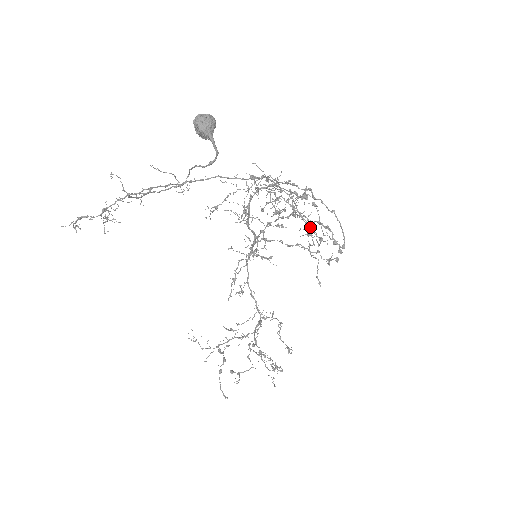
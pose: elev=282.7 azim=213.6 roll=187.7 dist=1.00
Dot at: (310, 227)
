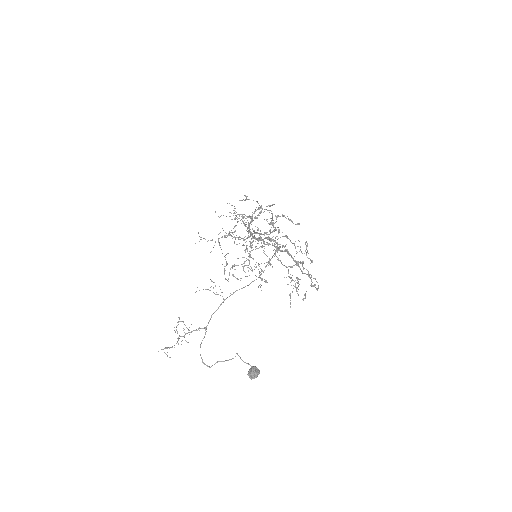
Dot at: occluded
